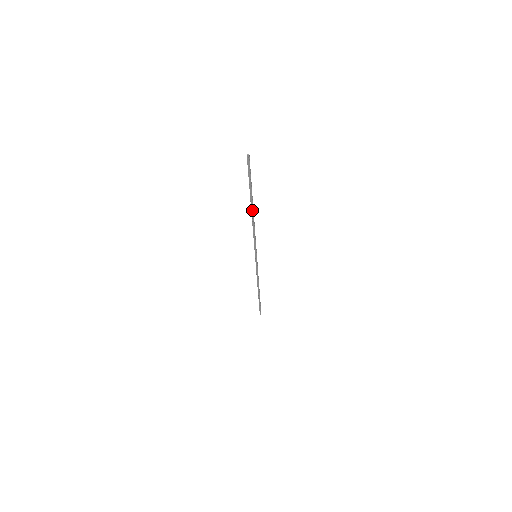
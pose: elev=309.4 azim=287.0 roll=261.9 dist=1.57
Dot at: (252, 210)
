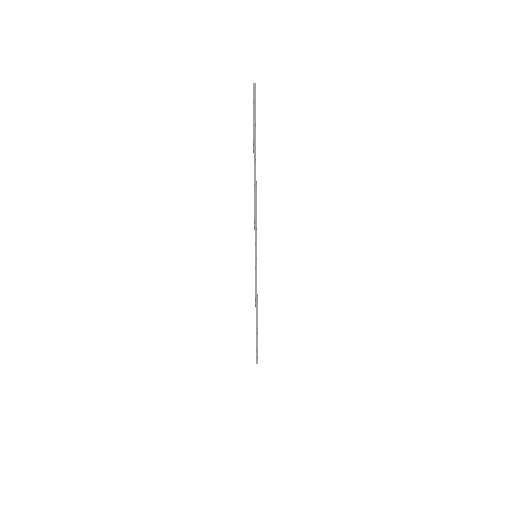
Dot at: (255, 176)
